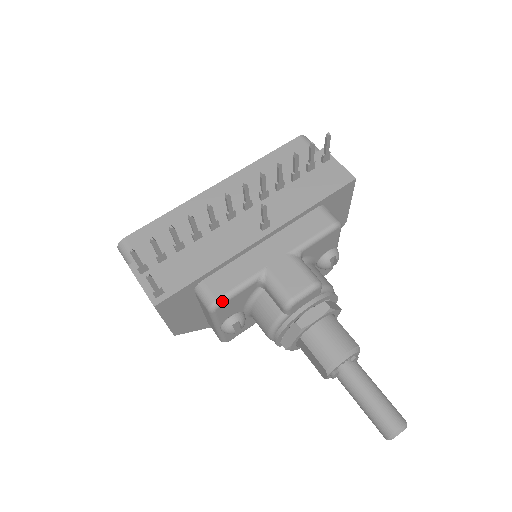
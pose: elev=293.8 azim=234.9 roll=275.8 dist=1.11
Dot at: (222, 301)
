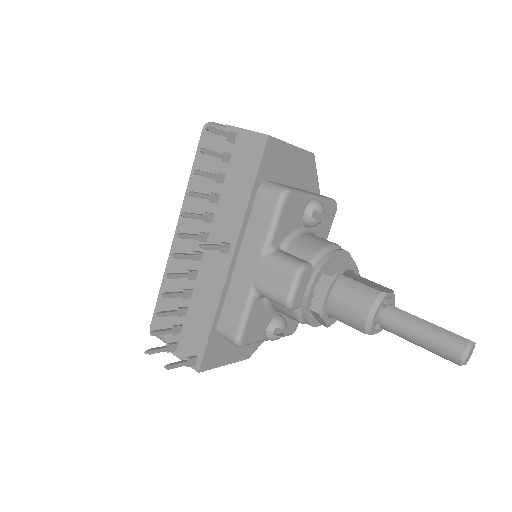
Dot at: (240, 335)
